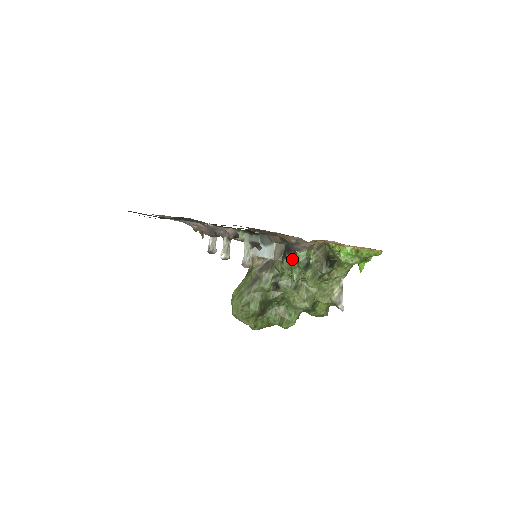
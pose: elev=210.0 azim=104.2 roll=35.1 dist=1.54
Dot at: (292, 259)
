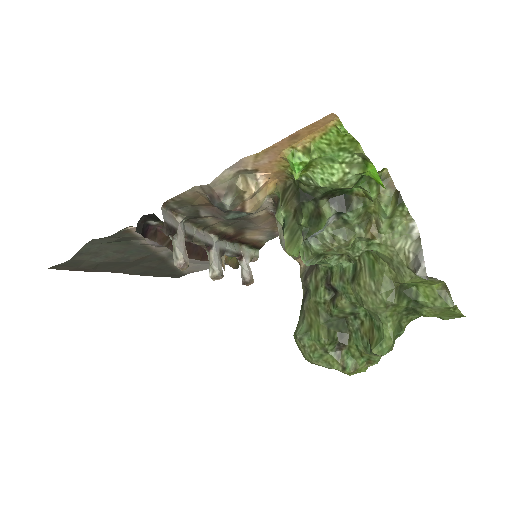
Dot at: occluded
